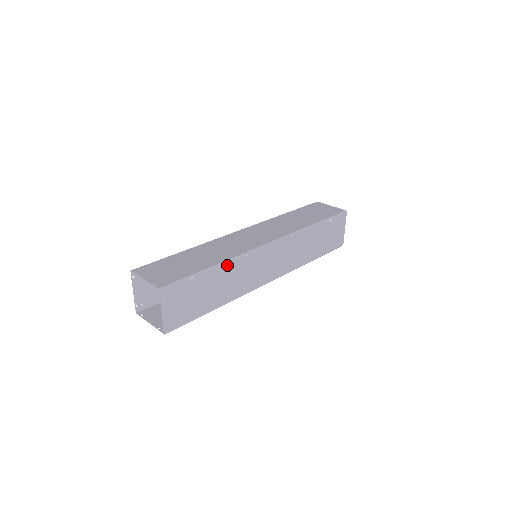
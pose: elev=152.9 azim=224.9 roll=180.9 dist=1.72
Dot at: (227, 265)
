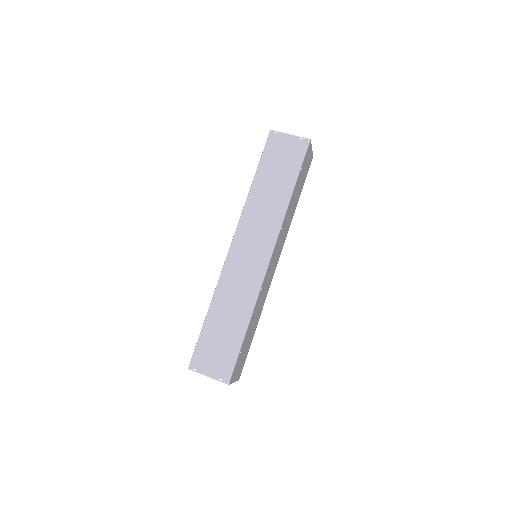
Dot at: (253, 313)
